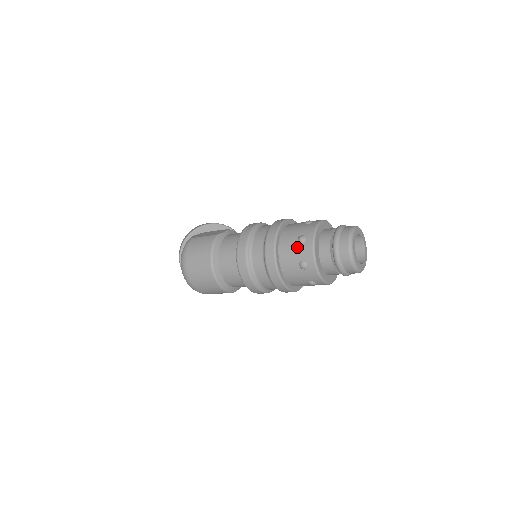
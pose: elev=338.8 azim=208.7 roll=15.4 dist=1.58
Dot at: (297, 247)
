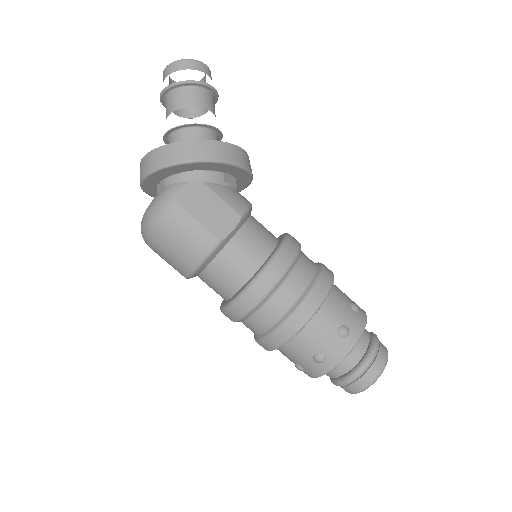
Dot at: (308, 360)
